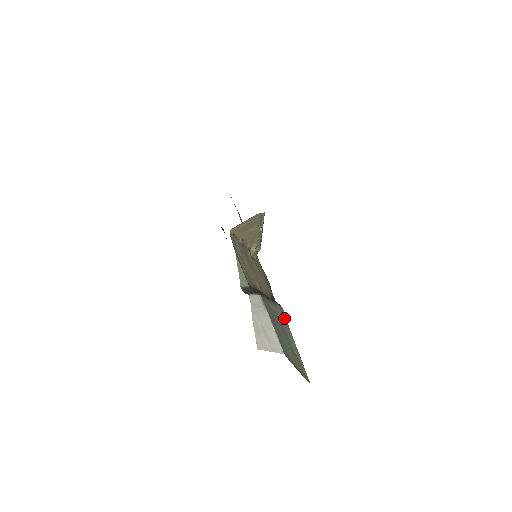
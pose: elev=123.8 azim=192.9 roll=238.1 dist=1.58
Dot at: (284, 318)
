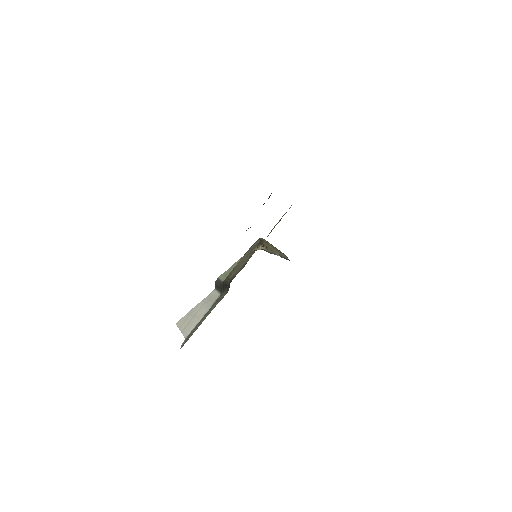
Dot at: occluded
